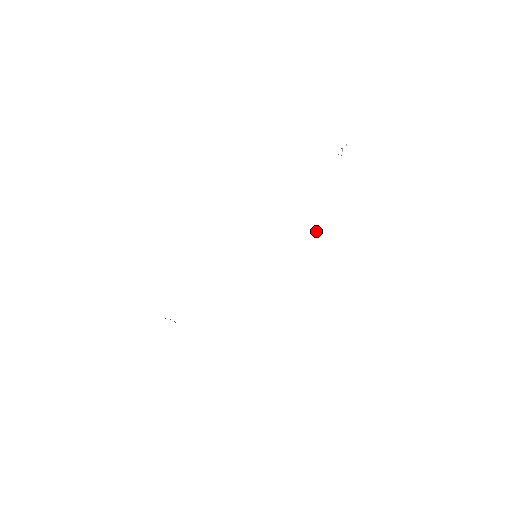
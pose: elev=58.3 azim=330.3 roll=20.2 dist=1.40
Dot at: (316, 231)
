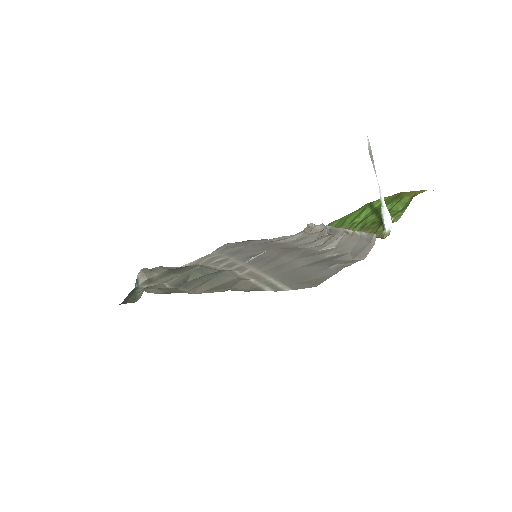
Dot at: (330, 235)
